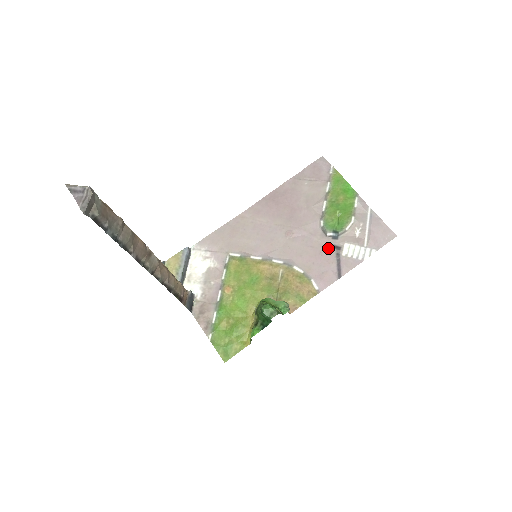
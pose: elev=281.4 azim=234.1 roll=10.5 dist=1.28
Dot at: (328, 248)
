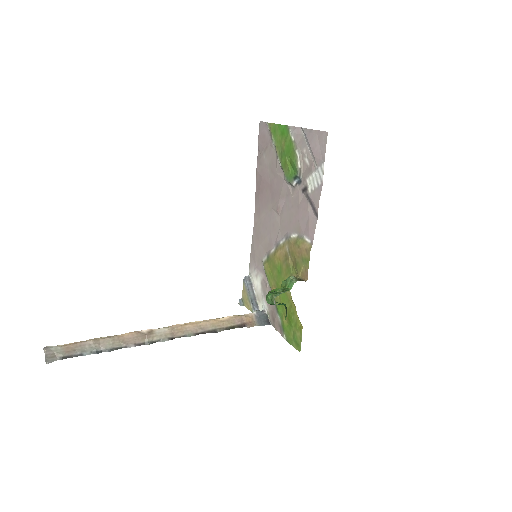
Dot at: (300, 197)
